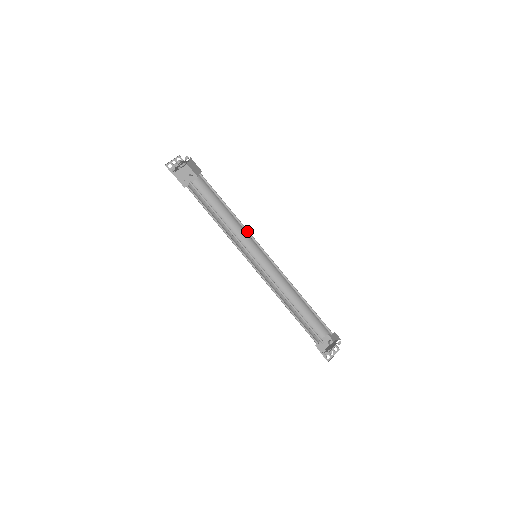
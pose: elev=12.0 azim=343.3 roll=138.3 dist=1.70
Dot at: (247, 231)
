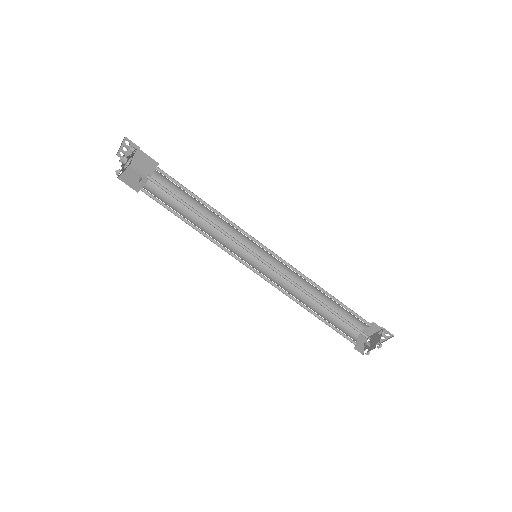
Dot at: occluded
